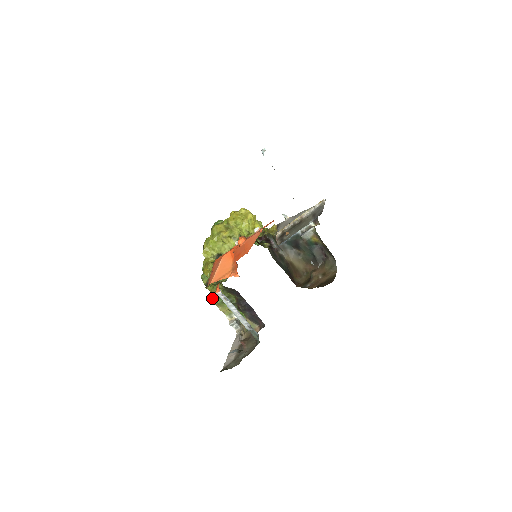
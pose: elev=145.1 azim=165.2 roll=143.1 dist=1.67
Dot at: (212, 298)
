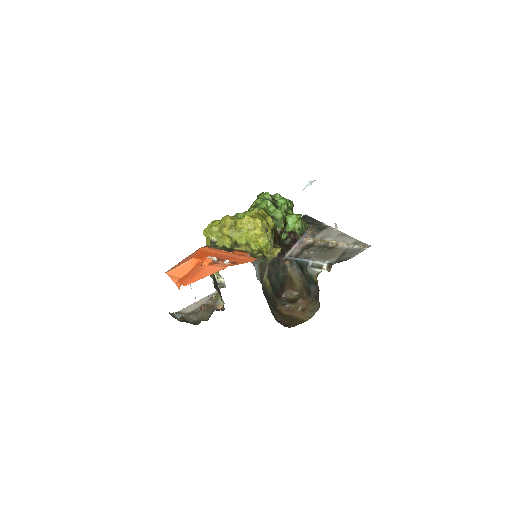
Dot at: occluded
